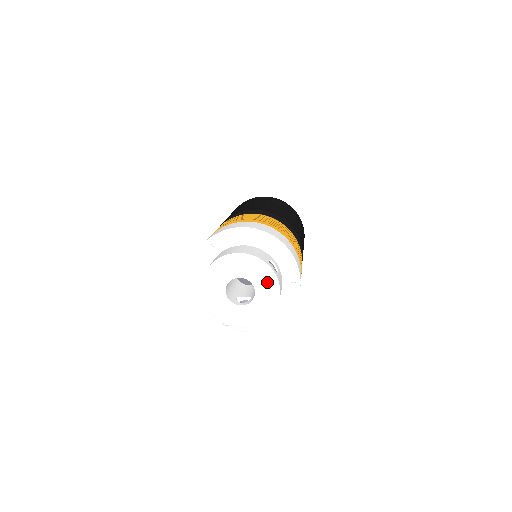
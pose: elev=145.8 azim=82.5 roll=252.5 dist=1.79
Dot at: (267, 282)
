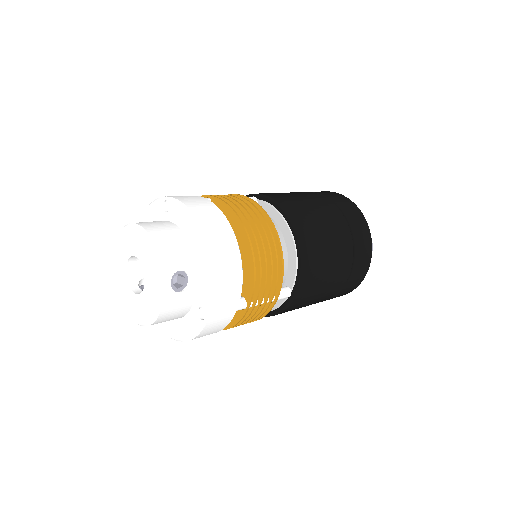
Dot at: (154, 291)
